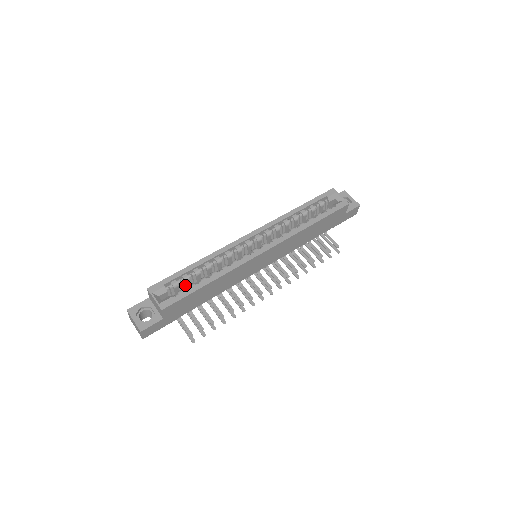
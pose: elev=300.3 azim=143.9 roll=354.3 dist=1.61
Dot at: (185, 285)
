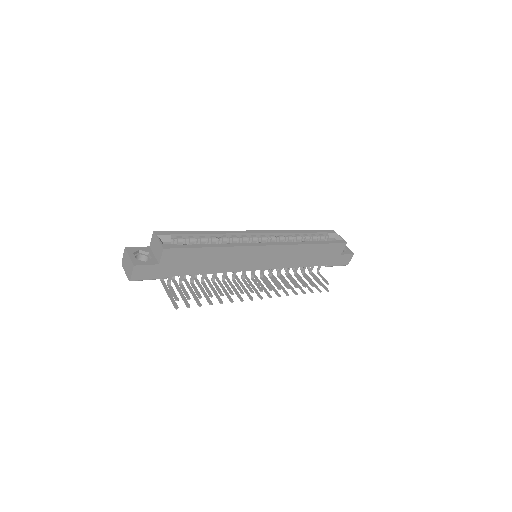
Dot at: occluded
